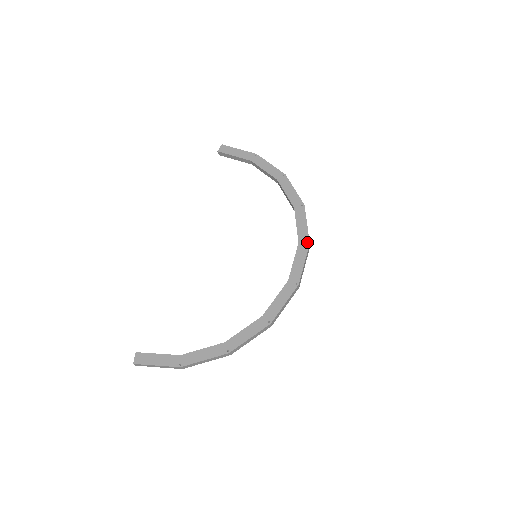
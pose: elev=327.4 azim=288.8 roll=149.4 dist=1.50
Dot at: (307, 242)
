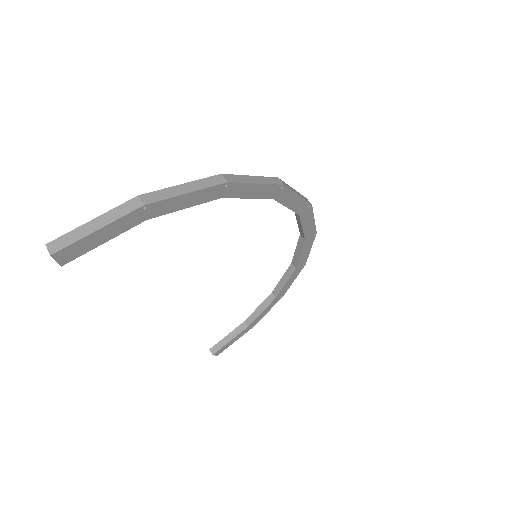
Dot at: (308, 206)
